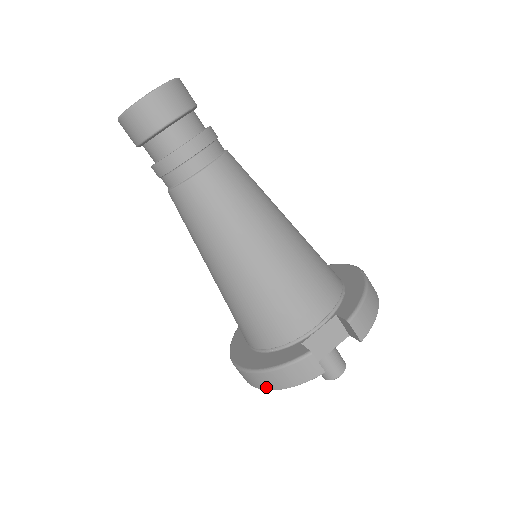
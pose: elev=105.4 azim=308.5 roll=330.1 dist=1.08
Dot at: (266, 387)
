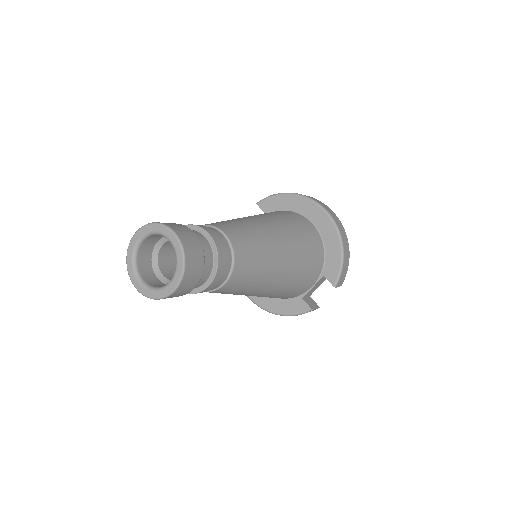
Dot at: occluded
